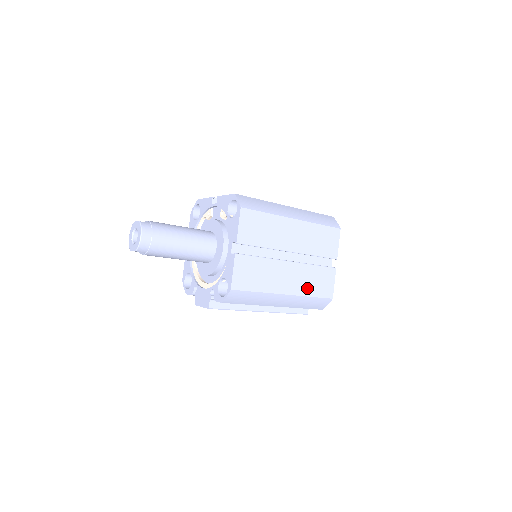
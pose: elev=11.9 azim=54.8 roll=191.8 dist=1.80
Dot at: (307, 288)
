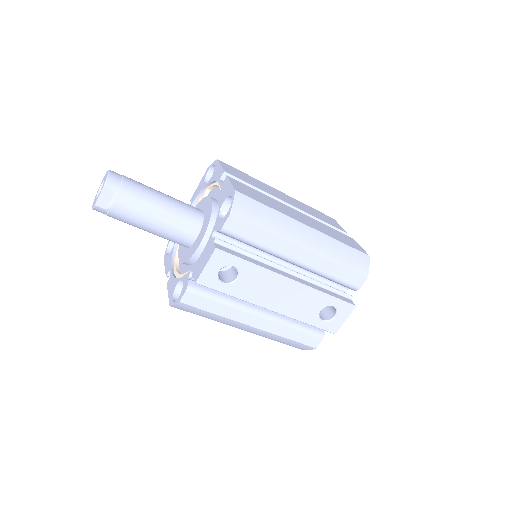
Dot at: (330, 234)
